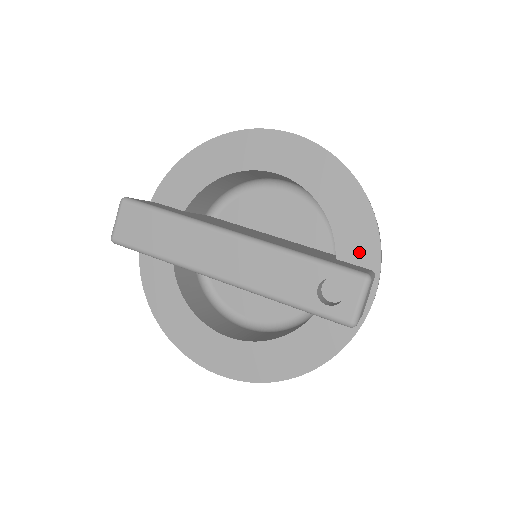
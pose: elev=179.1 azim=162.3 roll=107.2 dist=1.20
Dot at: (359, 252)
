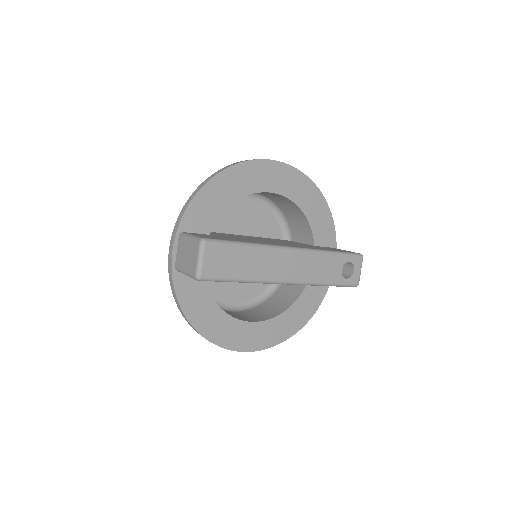
Dot at: (326, 238)
